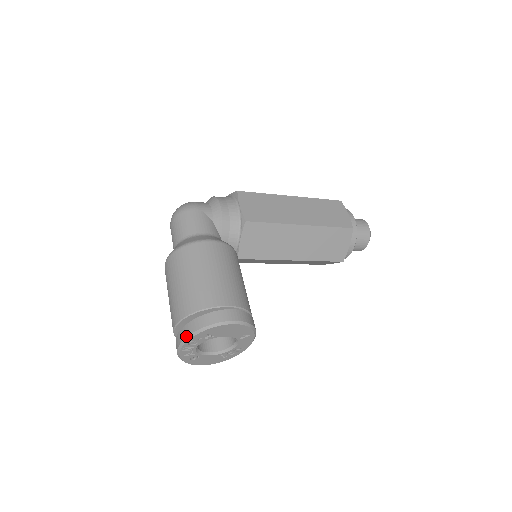
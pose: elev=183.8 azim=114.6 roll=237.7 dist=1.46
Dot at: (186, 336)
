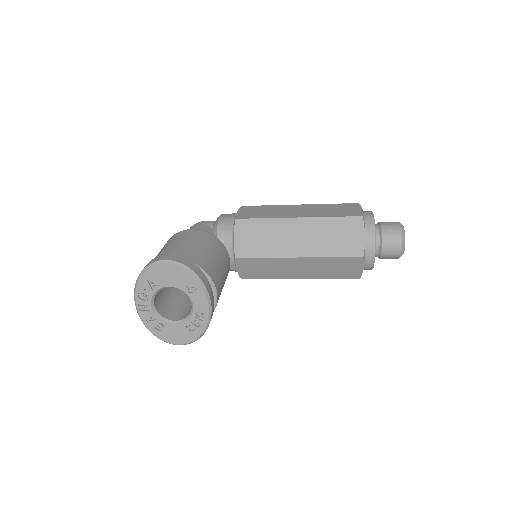
Dot at: (135, 287)
